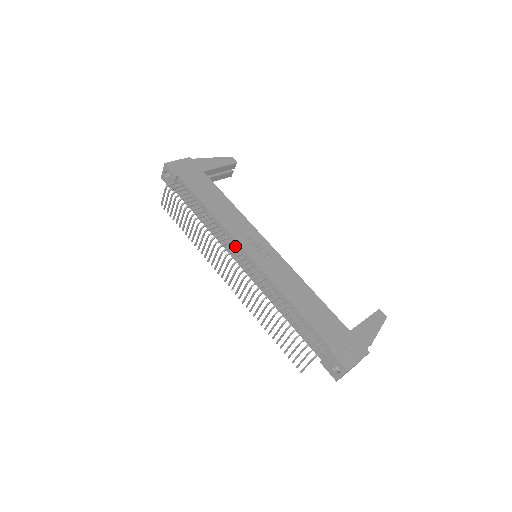
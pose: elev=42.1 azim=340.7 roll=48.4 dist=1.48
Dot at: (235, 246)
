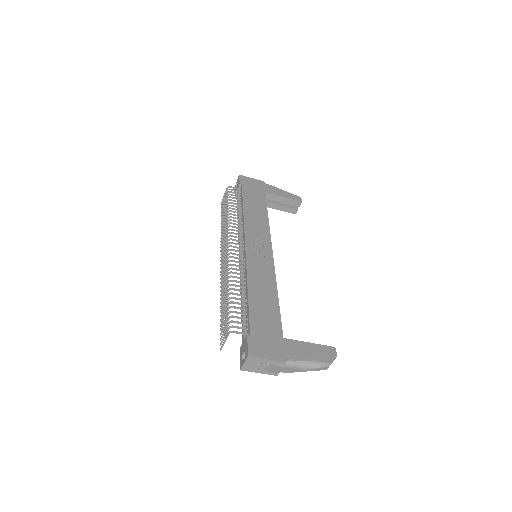
Dot at: (242, 239)
